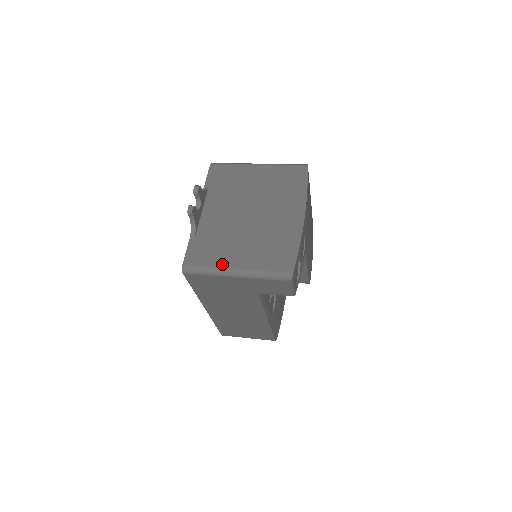
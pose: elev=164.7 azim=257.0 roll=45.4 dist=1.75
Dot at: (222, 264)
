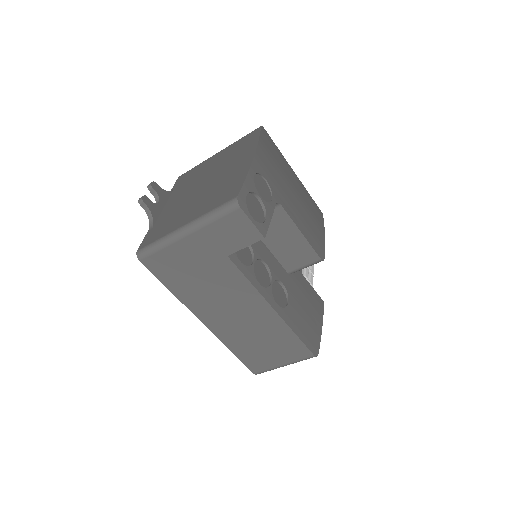
Dot at: (171, 230)
